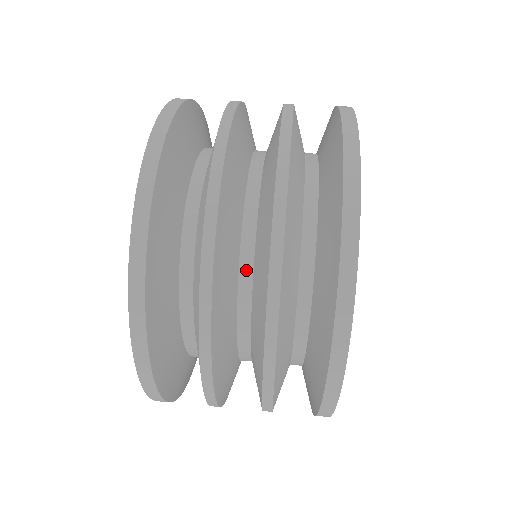
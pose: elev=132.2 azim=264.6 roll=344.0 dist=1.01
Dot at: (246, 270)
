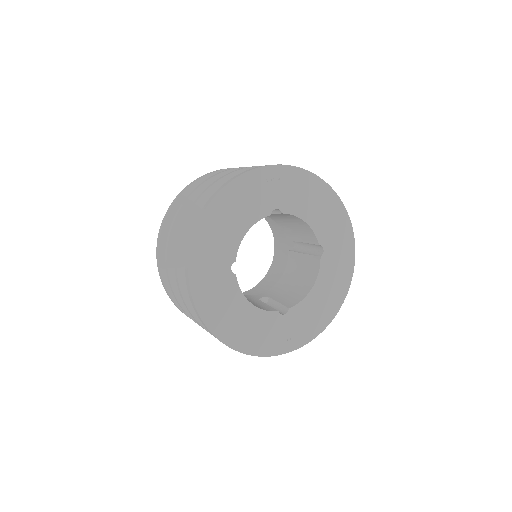
Dot at: occluded
